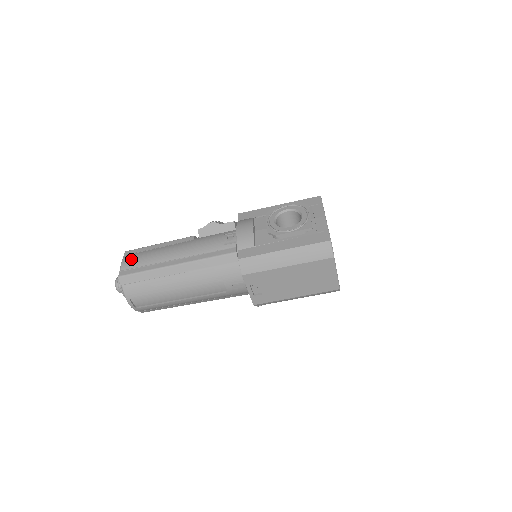
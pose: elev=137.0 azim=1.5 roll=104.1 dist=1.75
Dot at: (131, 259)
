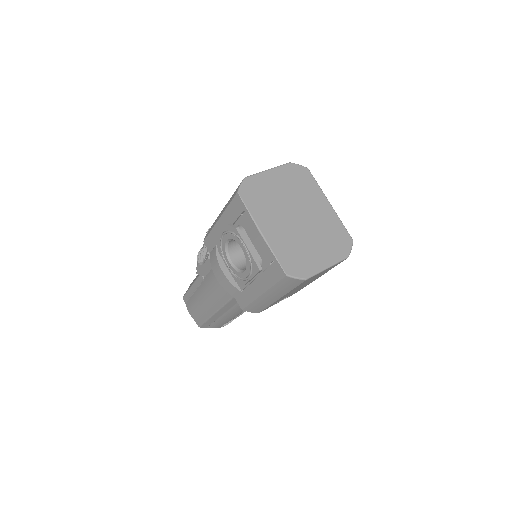
Dot at: (191, 310)
